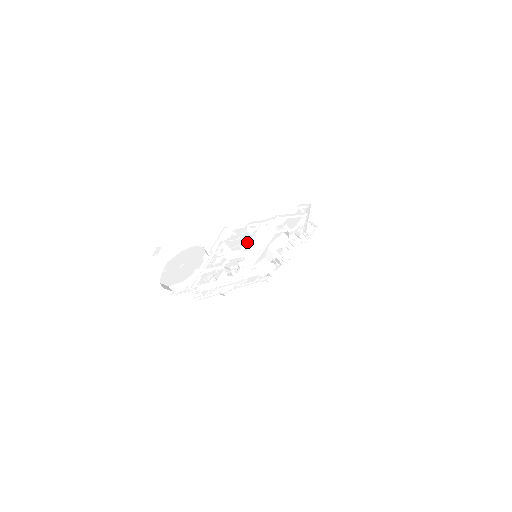
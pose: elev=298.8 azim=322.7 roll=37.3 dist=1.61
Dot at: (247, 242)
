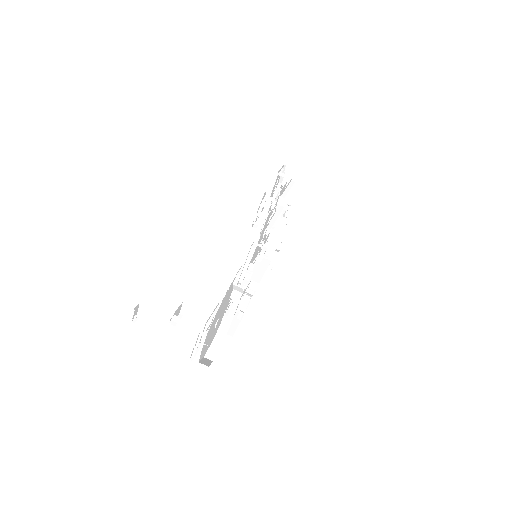
Dot at: occluded
